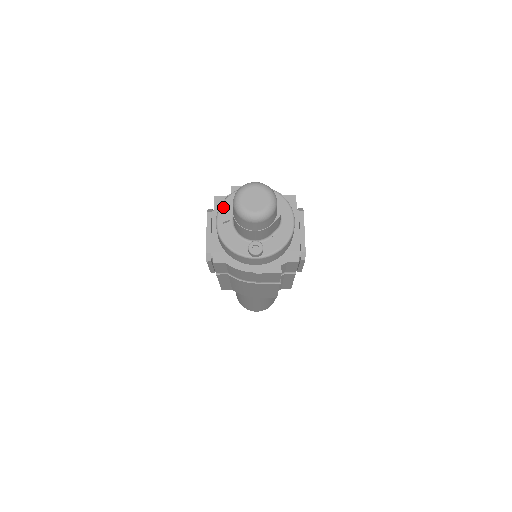
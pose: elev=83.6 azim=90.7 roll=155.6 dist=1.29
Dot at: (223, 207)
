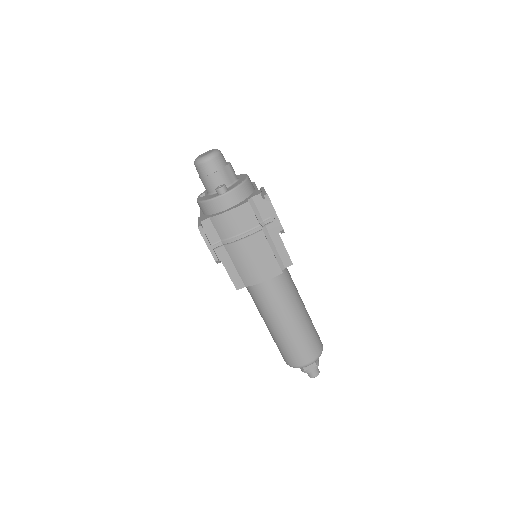
Dot at: occluded
